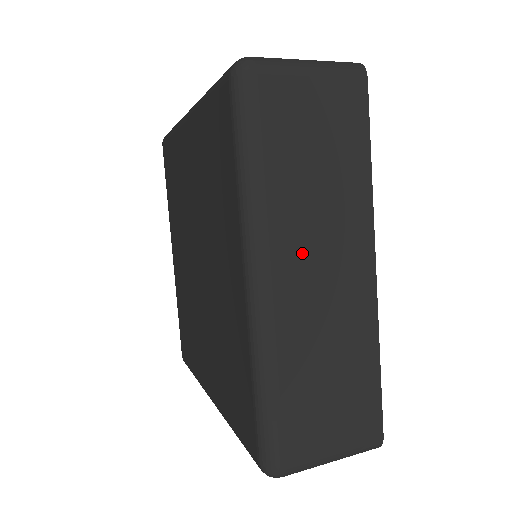
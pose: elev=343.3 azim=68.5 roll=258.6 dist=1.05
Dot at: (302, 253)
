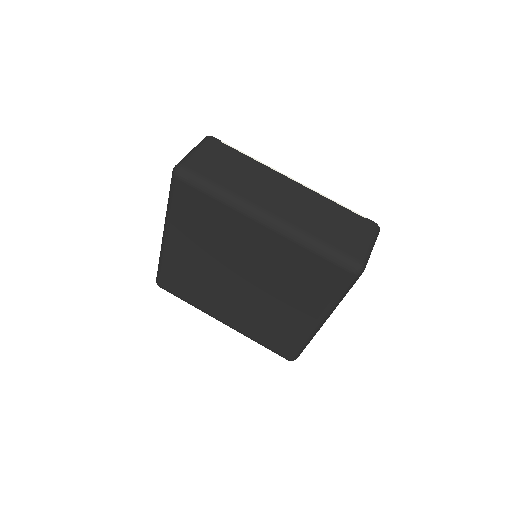
Dot at: occluded
